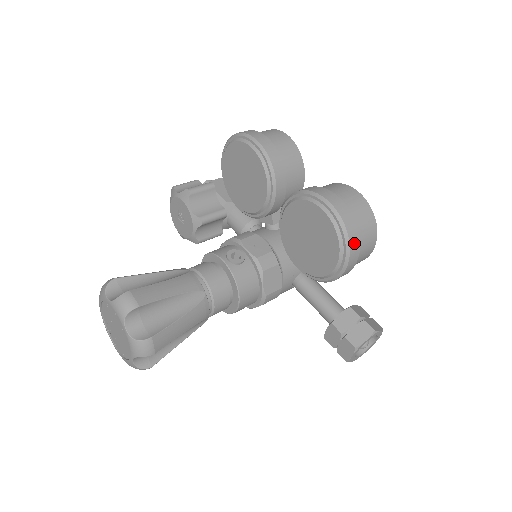
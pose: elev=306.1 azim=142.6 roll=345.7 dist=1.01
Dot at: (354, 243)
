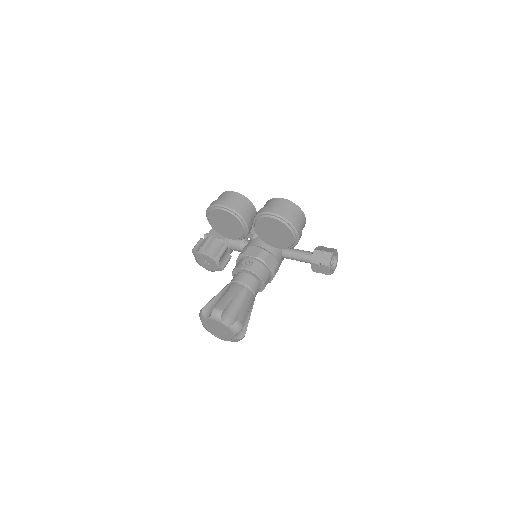
Dot at: (294, 222)
